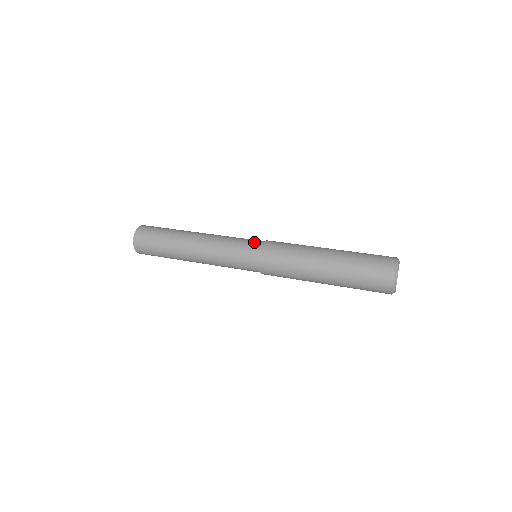
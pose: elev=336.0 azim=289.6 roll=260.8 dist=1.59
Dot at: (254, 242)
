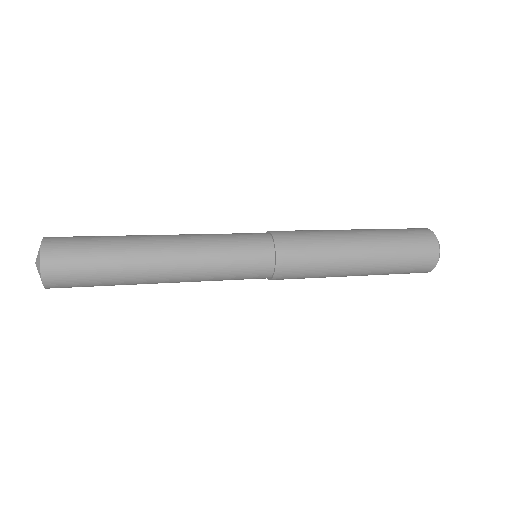
Dot at: occluded
